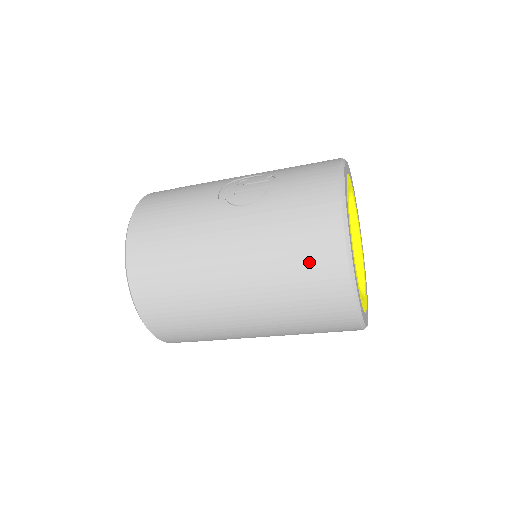
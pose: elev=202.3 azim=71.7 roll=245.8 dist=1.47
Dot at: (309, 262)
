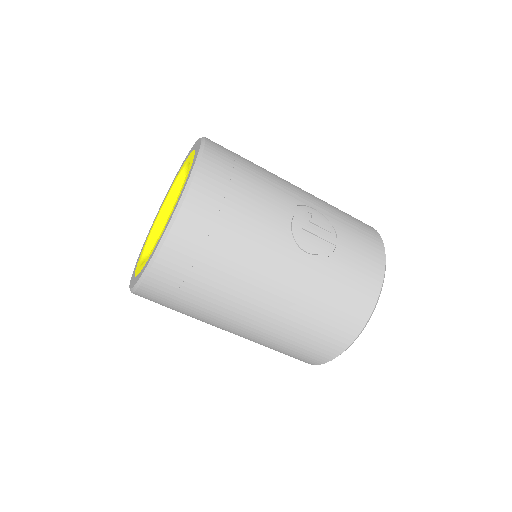
Dot at: (326, 331)
